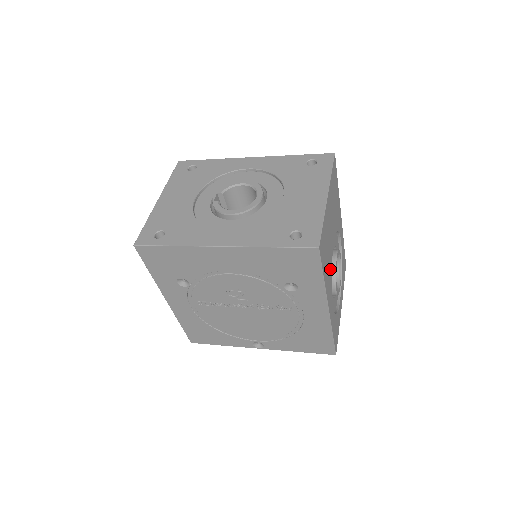
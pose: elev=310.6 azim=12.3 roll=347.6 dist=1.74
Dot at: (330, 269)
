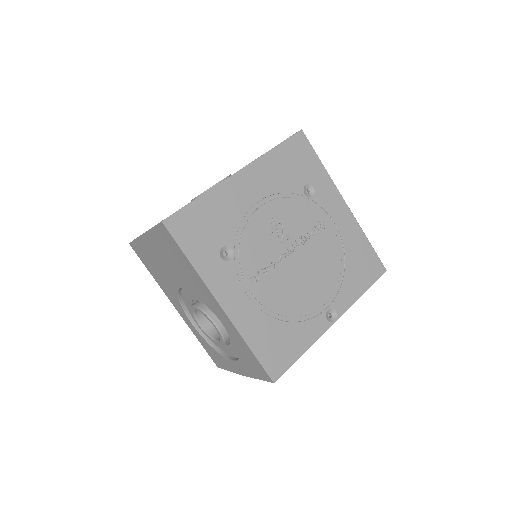
Dot at: occluded
